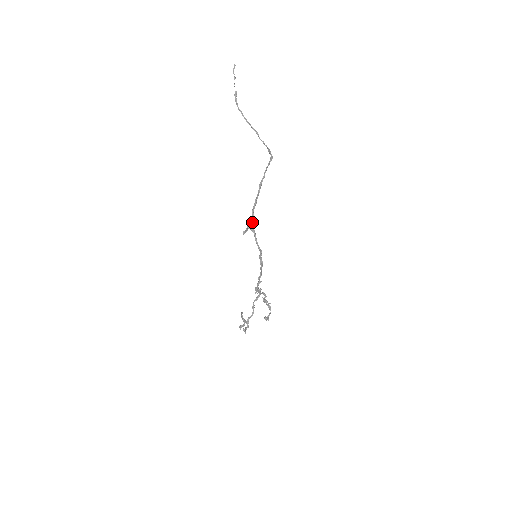
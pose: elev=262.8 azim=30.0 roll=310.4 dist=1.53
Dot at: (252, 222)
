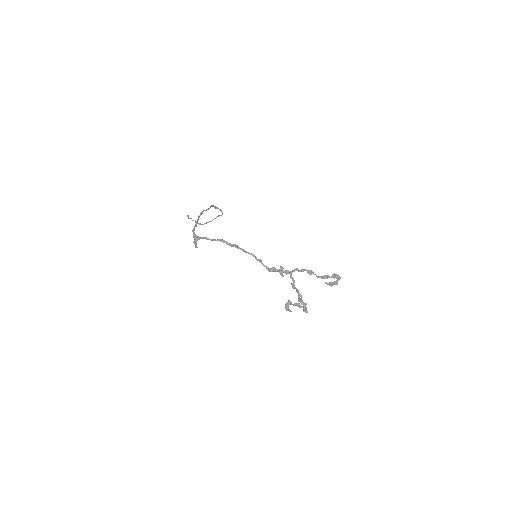
Dot at: (196, 236)
